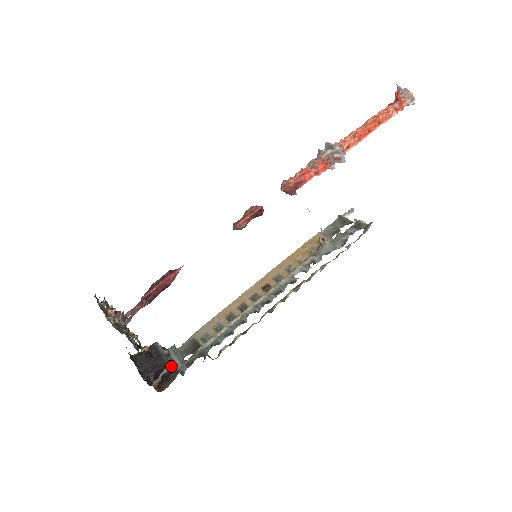
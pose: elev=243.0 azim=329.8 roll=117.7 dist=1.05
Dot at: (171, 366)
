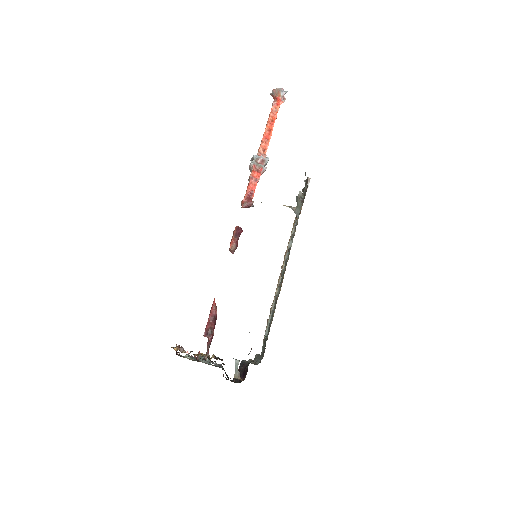
Dot at: (248, 362)
